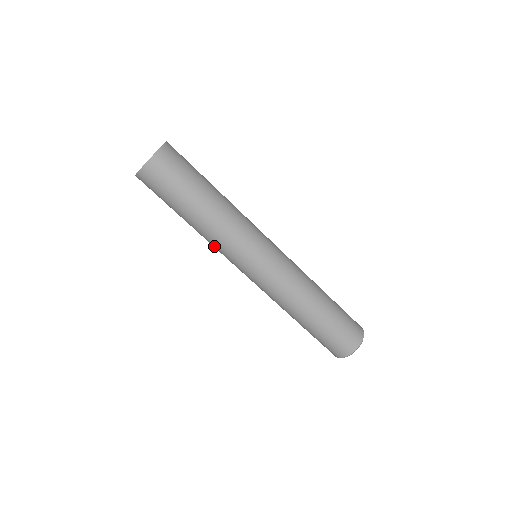
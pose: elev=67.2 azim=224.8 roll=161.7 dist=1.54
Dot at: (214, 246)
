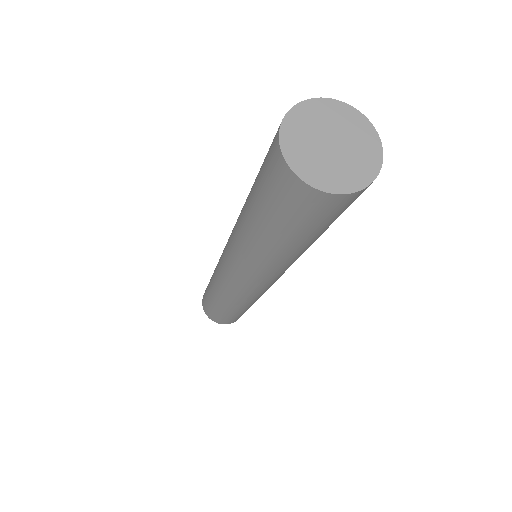
Dot at: (269, 269)
